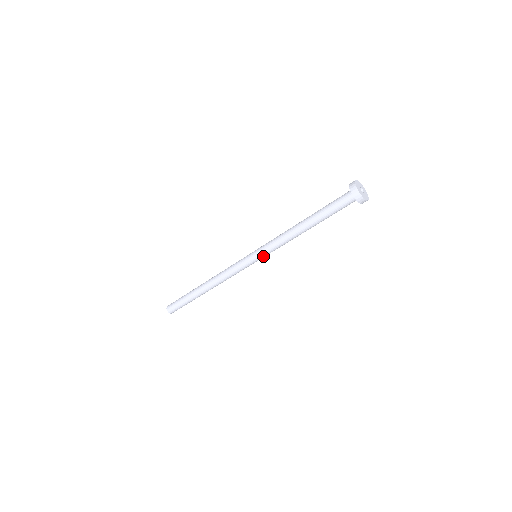
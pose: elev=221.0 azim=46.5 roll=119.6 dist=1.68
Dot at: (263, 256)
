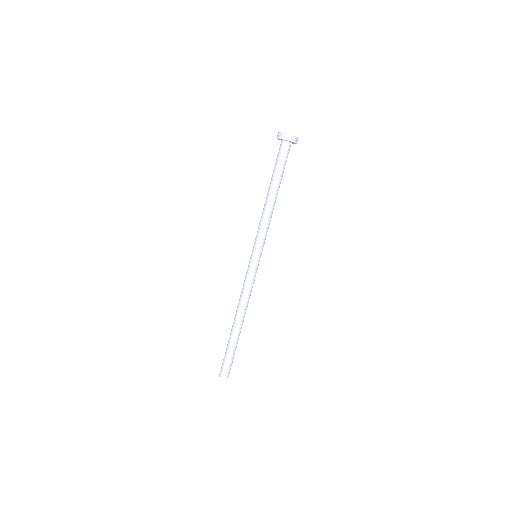
Dot at: (260, 249)
